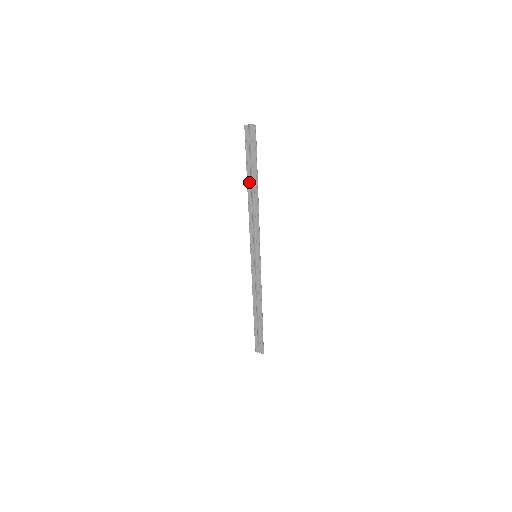
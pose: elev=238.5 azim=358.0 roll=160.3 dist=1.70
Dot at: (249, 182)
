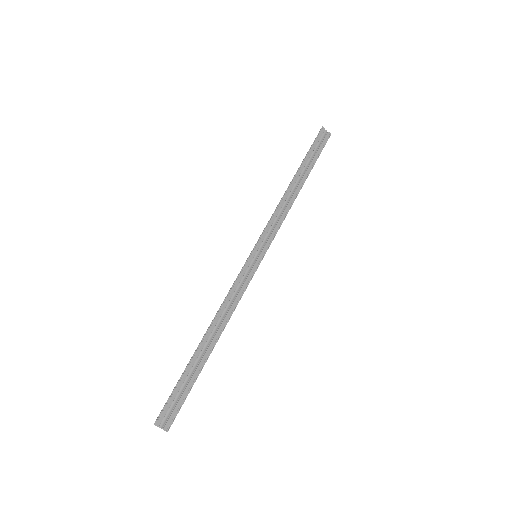
Dot at: (299, 173)
